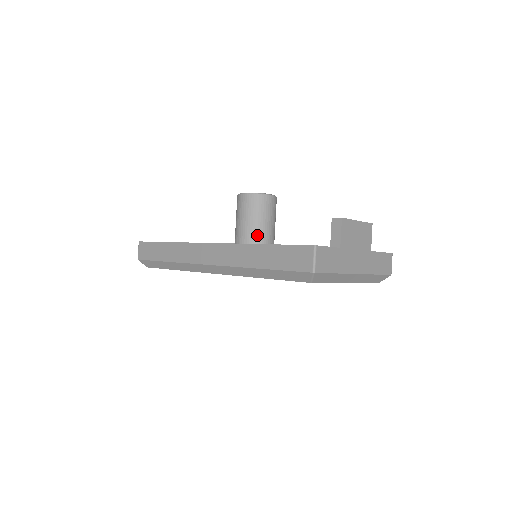
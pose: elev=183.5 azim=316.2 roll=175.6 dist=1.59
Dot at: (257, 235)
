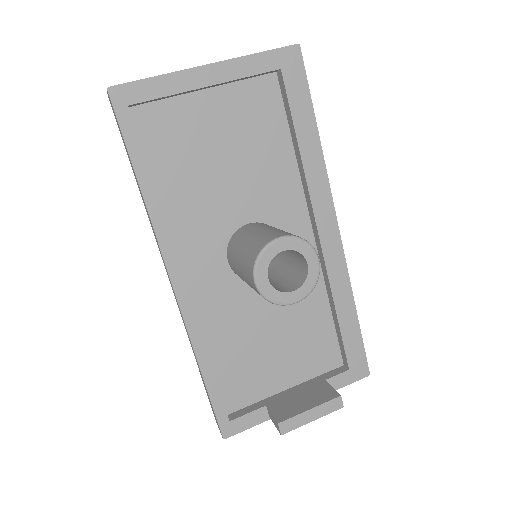
Dot at: occluded
